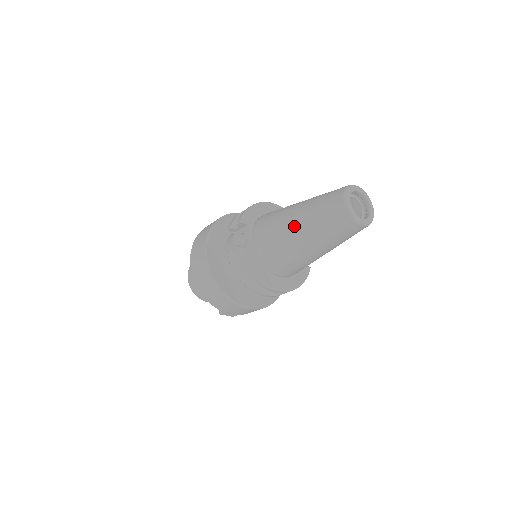
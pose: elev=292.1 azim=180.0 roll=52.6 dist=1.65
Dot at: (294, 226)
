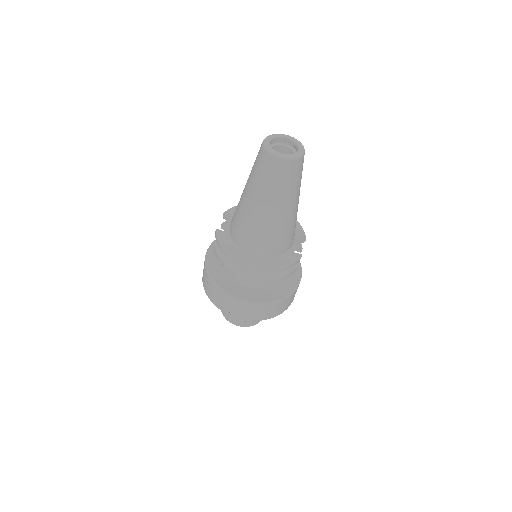
Dot at: (244, 190)
